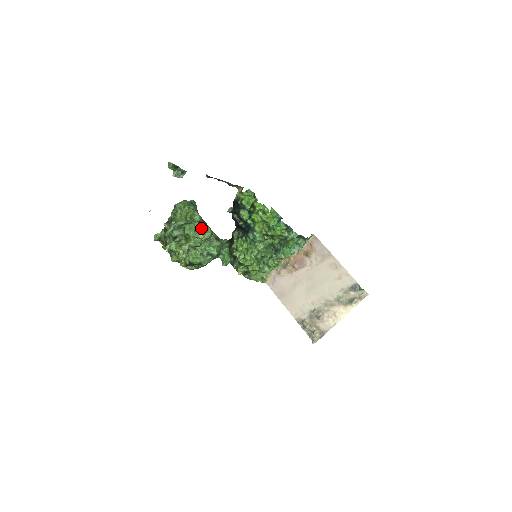
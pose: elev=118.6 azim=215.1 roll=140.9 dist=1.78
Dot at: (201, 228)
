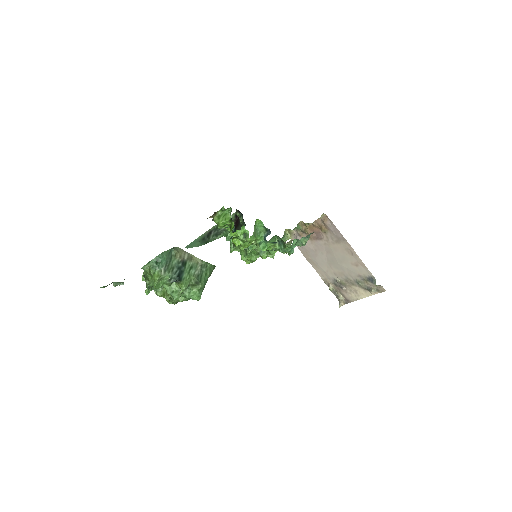
Dot at: (175, 281)
